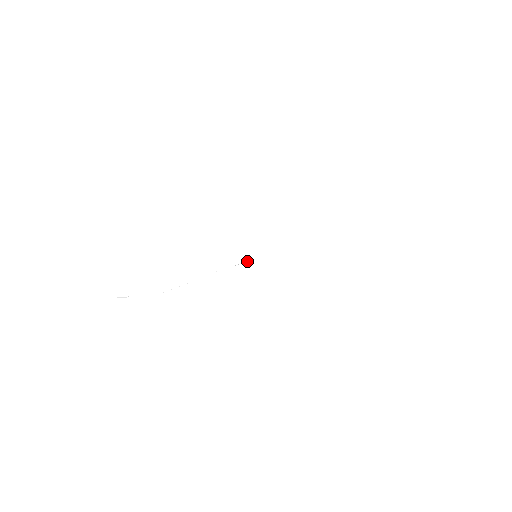
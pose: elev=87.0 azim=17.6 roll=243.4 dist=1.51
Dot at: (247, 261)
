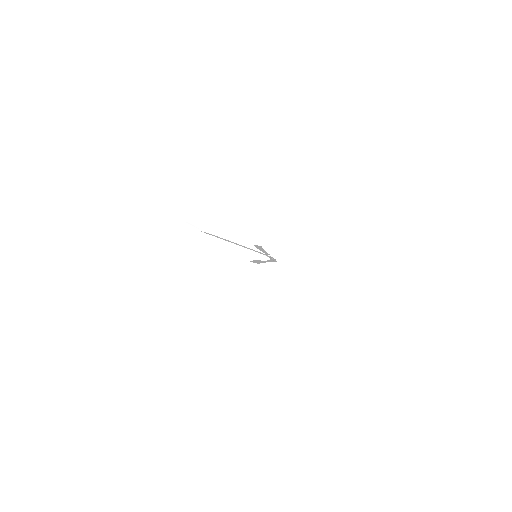
Dot at: occluded
